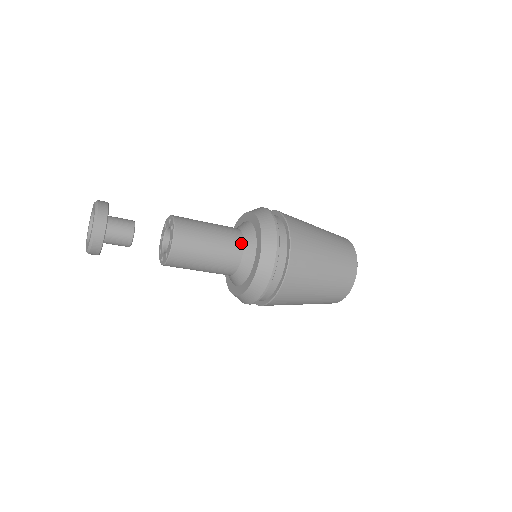
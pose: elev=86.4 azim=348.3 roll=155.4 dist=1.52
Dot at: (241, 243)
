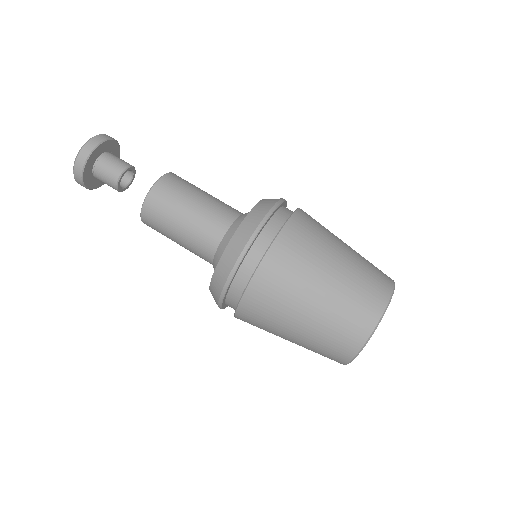
Dot at: (226, 226)
